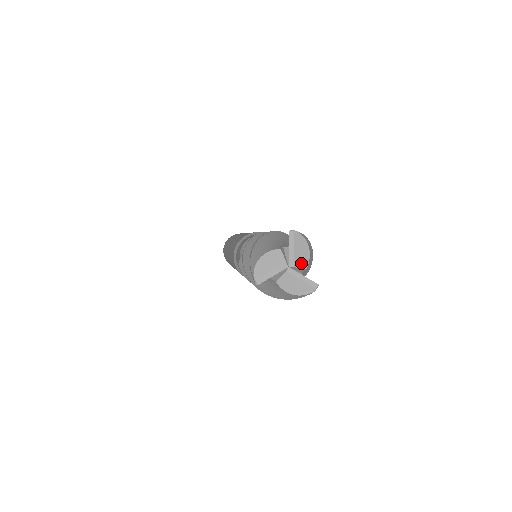
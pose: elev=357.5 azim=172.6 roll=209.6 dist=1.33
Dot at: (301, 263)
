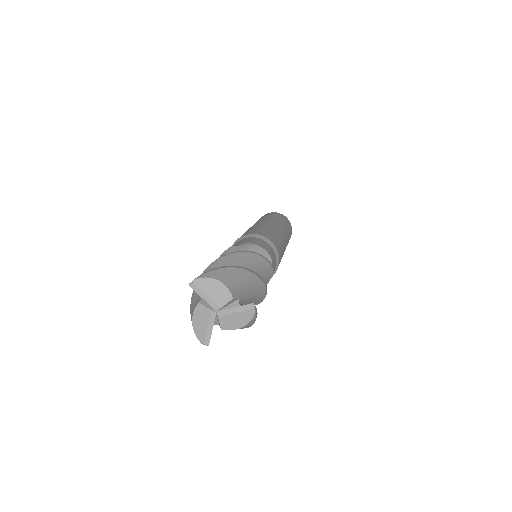
Dot at: (224, 299)
